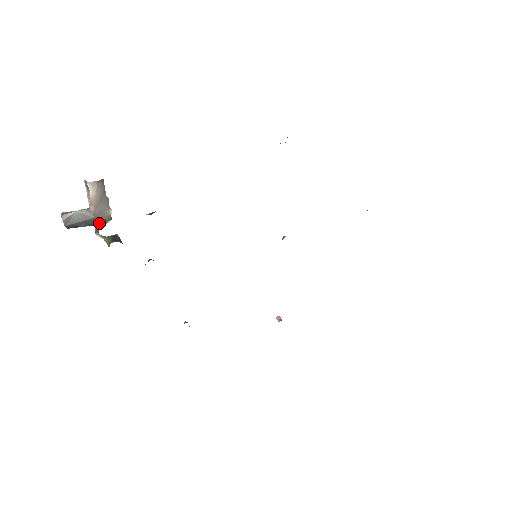
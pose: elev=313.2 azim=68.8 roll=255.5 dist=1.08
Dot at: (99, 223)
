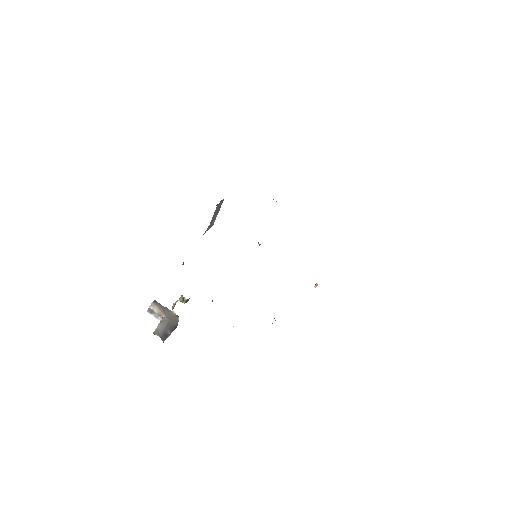
Dot at: (175, 324)
